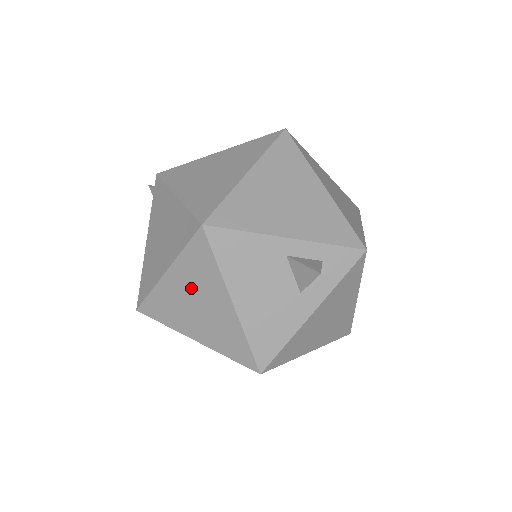
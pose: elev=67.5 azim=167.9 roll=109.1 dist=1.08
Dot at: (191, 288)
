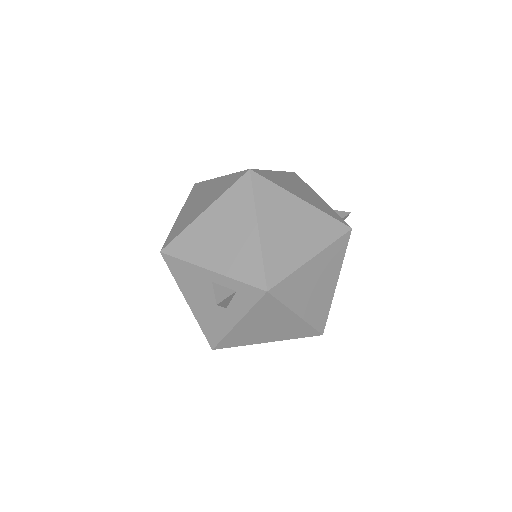
Dot at: occluded
